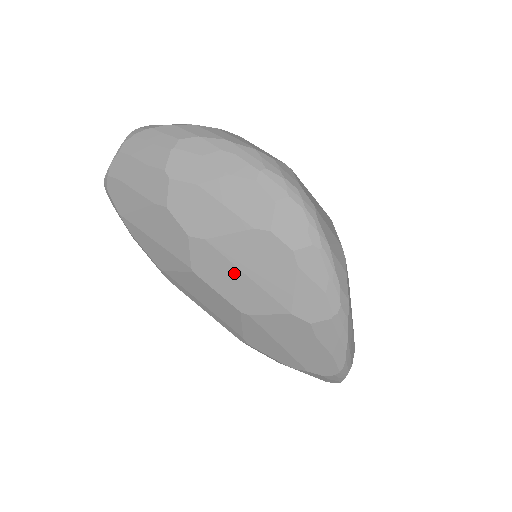
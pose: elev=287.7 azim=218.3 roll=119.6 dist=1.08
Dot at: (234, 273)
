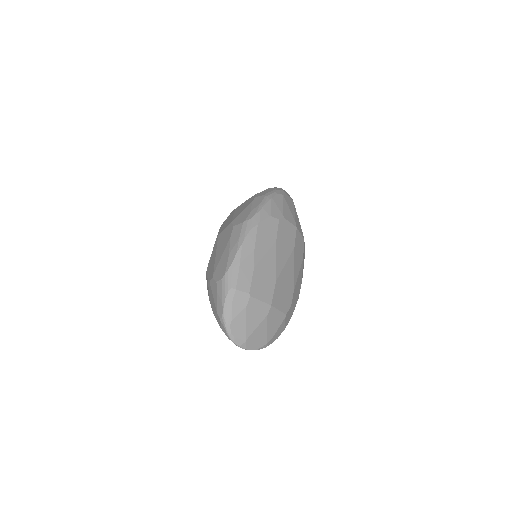
Dot at: occluded
